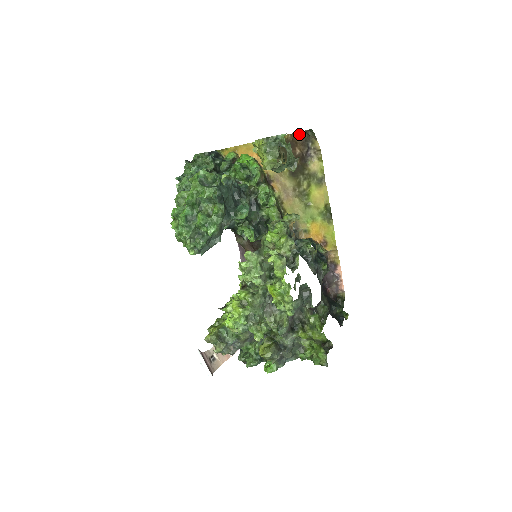
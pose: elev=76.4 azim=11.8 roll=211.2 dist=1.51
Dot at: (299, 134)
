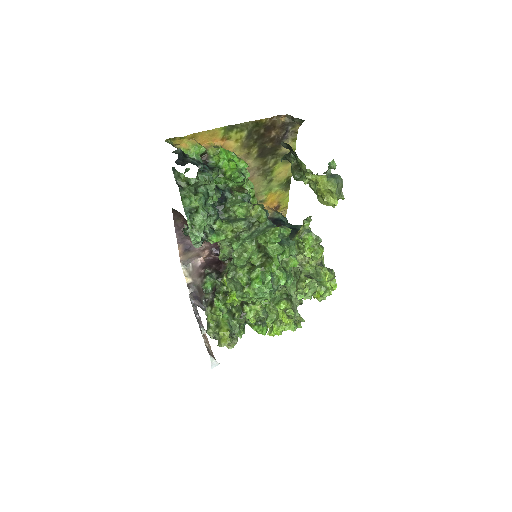
Dot at: (279, 118)
